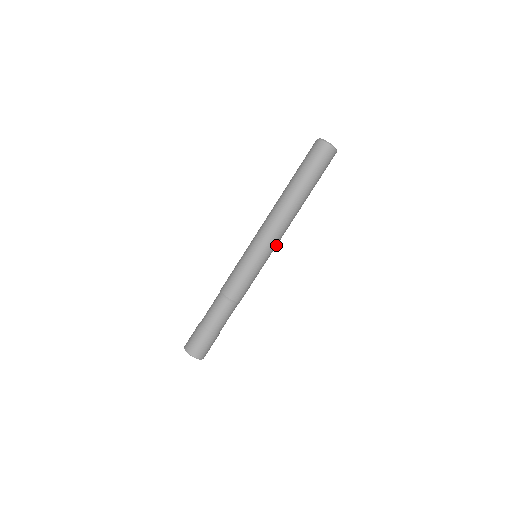
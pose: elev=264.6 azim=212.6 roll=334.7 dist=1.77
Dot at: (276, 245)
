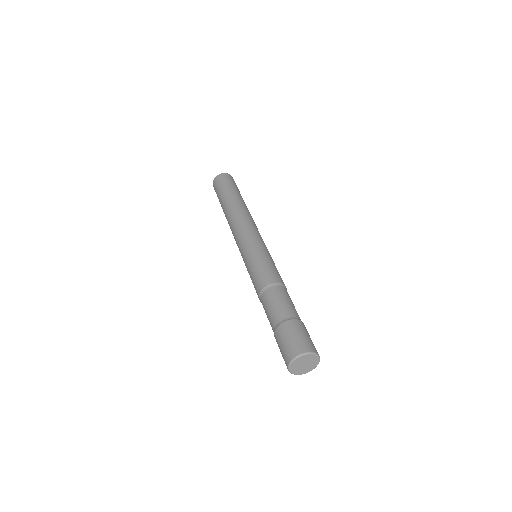
Dot at: (254, 232)
